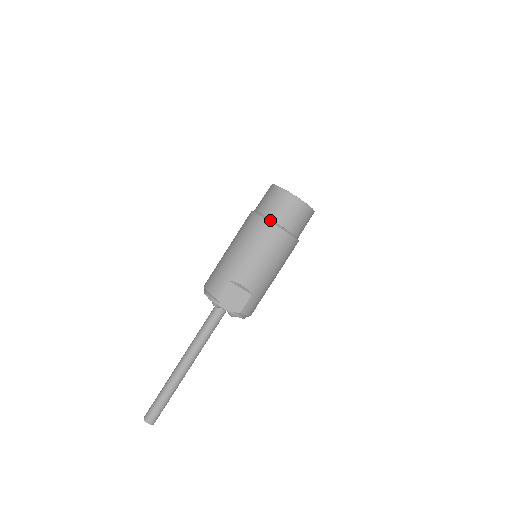
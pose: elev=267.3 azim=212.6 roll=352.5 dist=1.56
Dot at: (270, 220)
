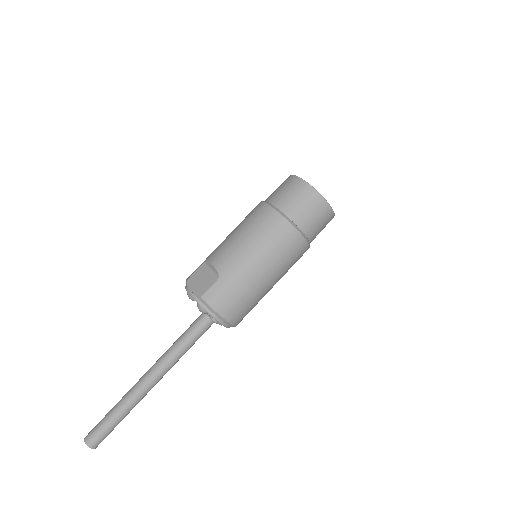
Dot at: (264, 201)
